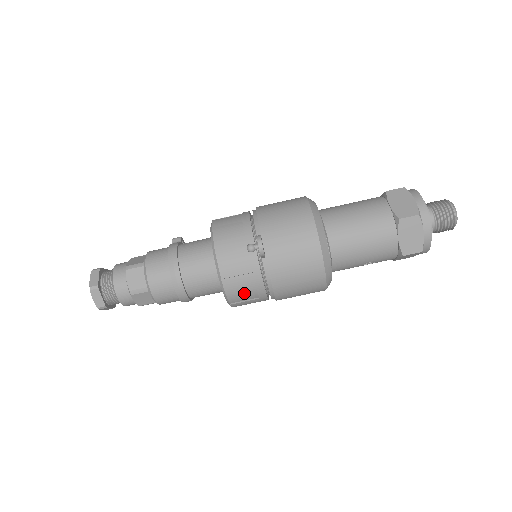
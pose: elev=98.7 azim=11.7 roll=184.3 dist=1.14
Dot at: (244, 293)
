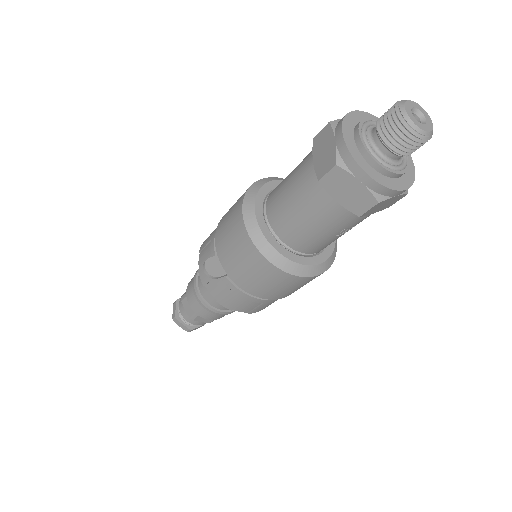
Dot at: (244, 304)
